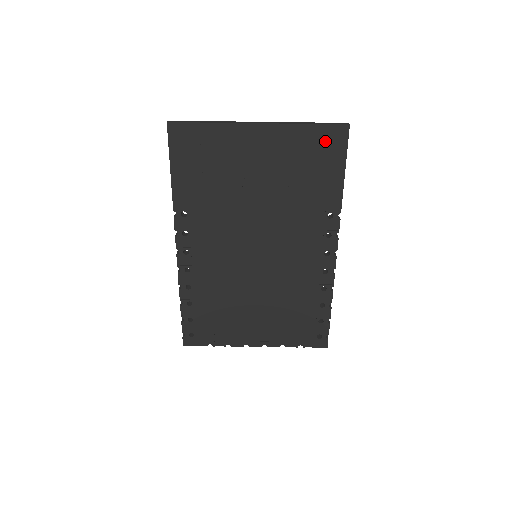
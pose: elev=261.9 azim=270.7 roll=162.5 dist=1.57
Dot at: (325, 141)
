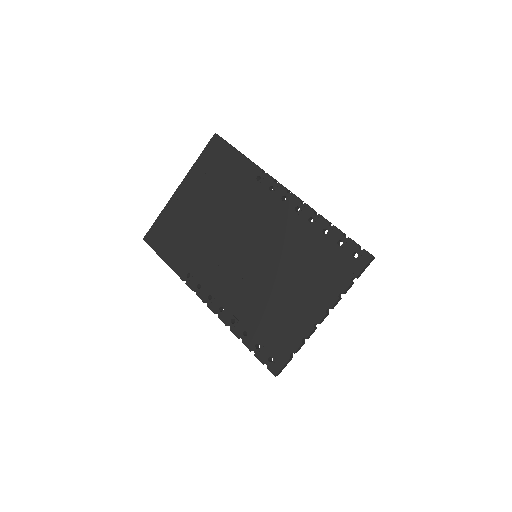
Dot at: (213, 154)
